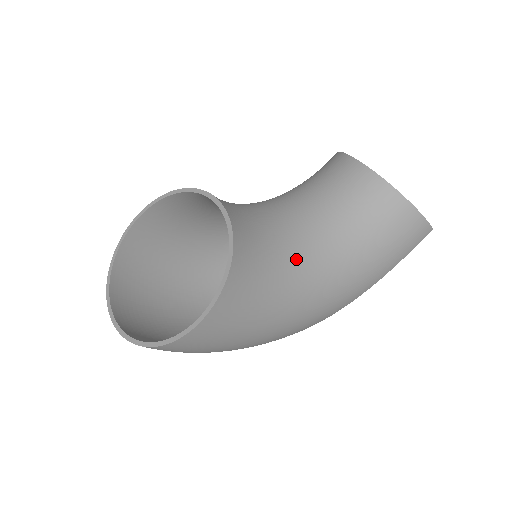
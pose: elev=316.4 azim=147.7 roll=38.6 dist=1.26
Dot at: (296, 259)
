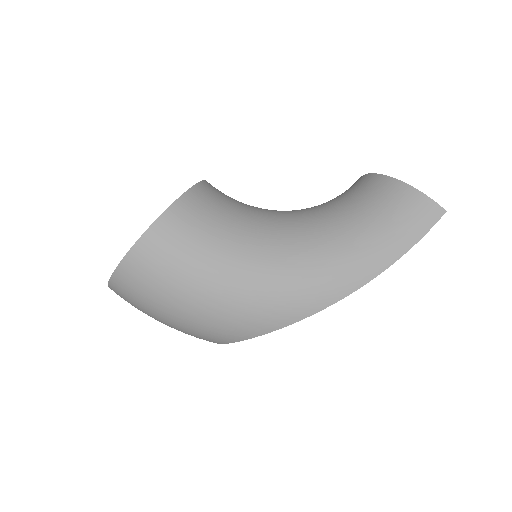
Dot at: (269, 222)
